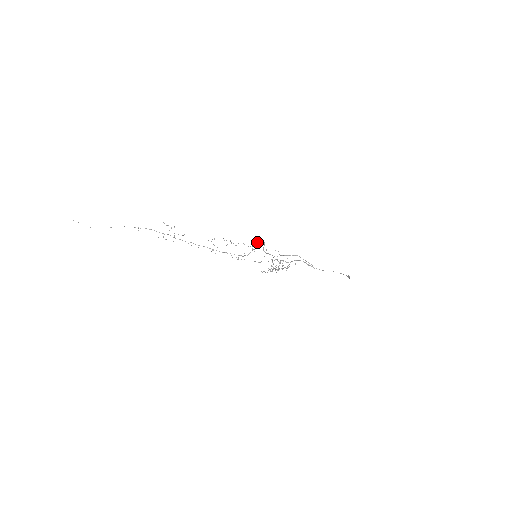
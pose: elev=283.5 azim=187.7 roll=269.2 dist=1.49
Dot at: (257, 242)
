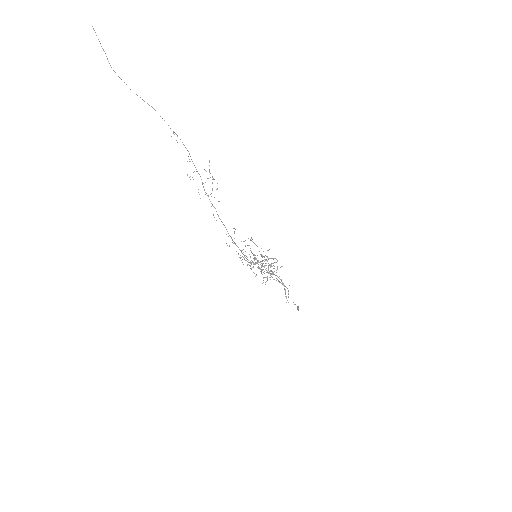
Dot at: occluded
